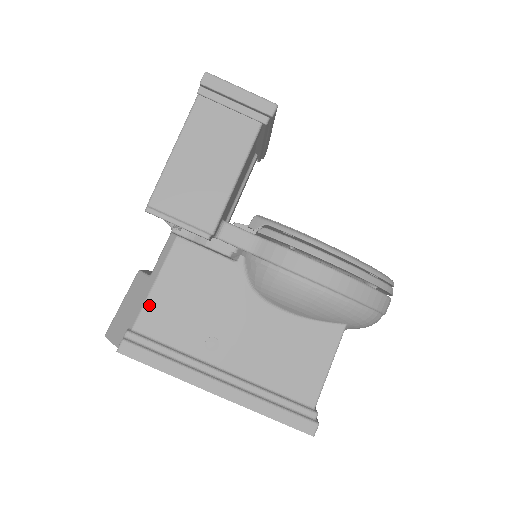
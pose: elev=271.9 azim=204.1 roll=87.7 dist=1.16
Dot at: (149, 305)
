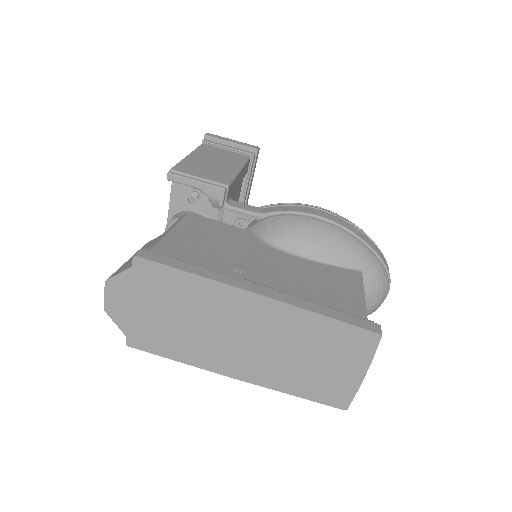
Dot at: (166, 240)
